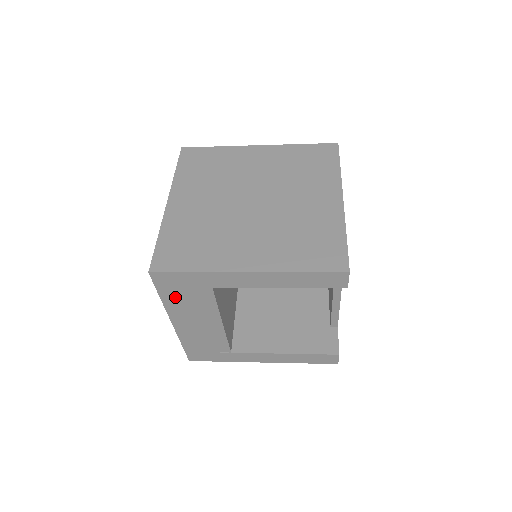
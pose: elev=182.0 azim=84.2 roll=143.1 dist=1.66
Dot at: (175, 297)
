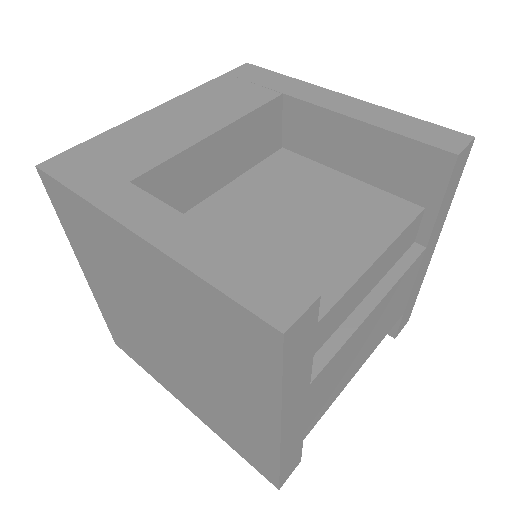
Dot at: occluded
